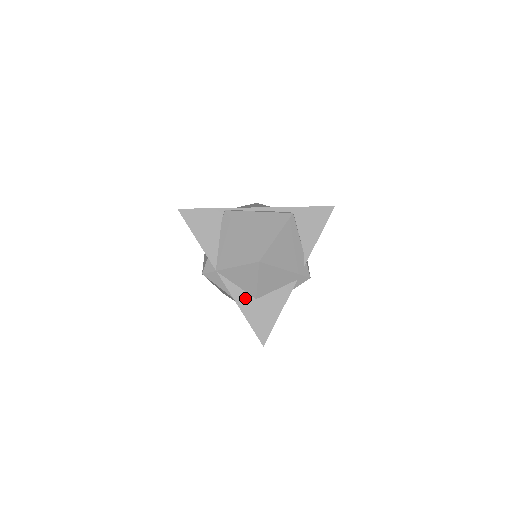
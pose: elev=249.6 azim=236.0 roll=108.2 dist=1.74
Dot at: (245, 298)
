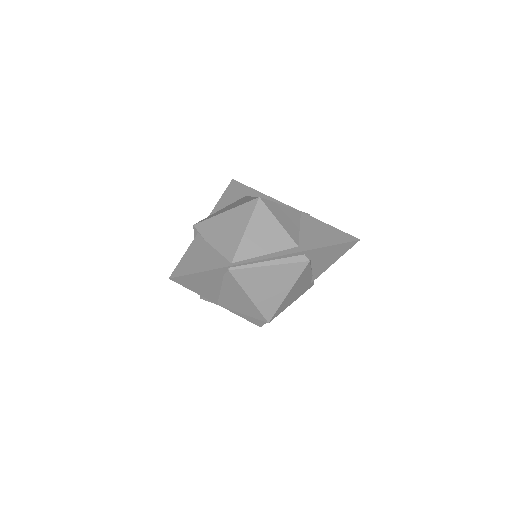
Dot at: occluded
